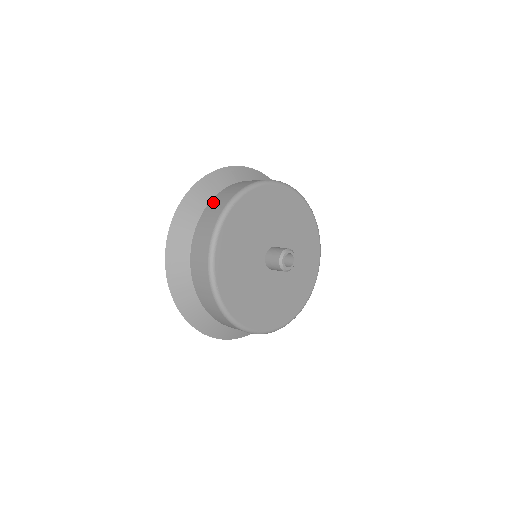
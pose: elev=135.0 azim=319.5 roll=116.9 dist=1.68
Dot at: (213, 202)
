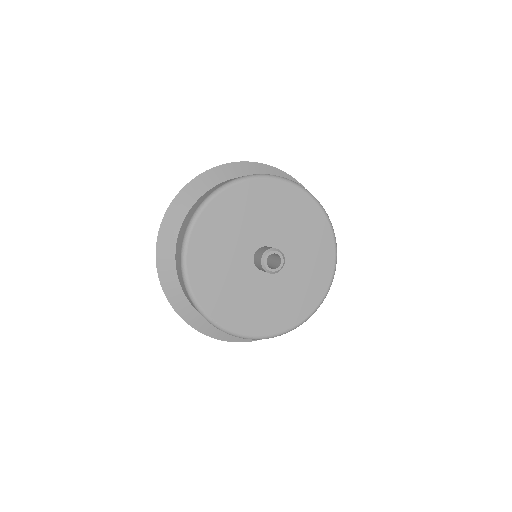
Dot at: occluded
